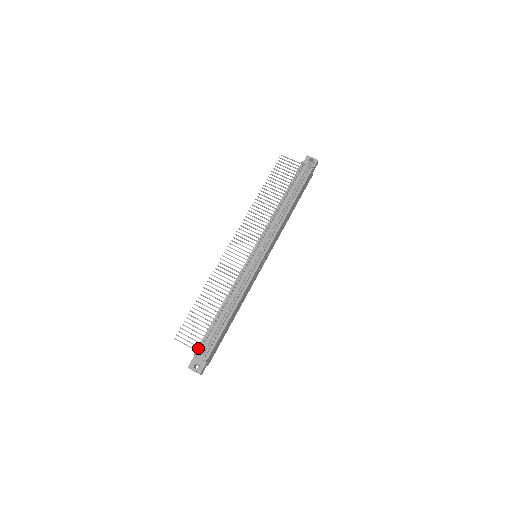
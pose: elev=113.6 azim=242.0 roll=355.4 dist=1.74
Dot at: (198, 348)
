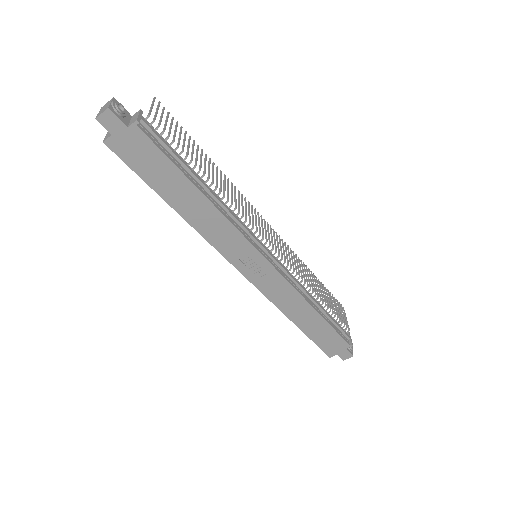
Dot at: (148, 122)
